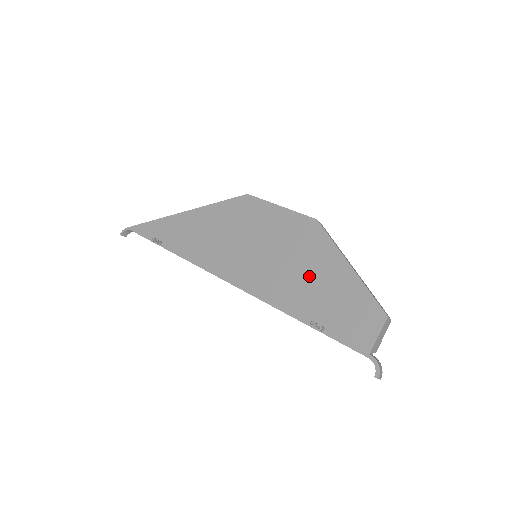
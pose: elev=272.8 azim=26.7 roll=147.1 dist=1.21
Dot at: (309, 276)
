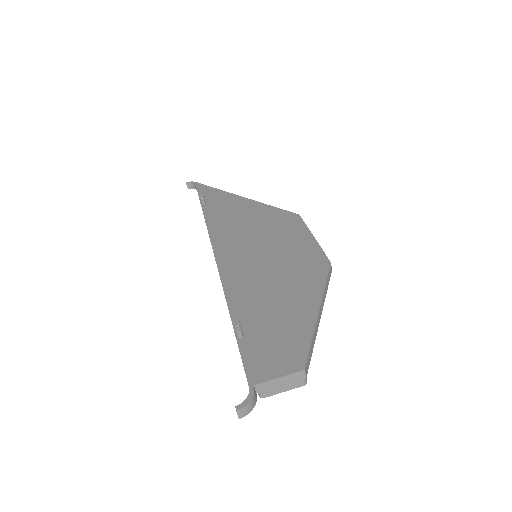
Dot at: (277, 293)
